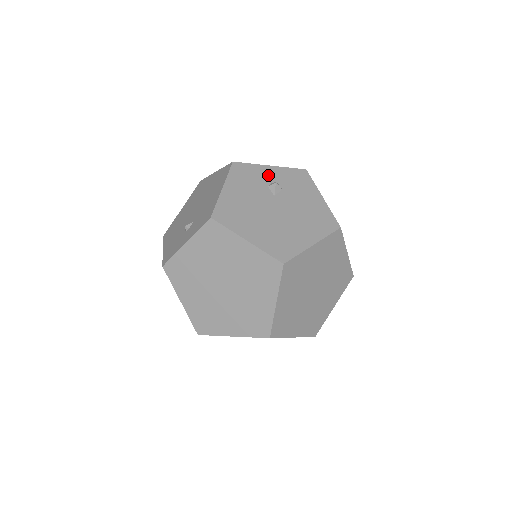
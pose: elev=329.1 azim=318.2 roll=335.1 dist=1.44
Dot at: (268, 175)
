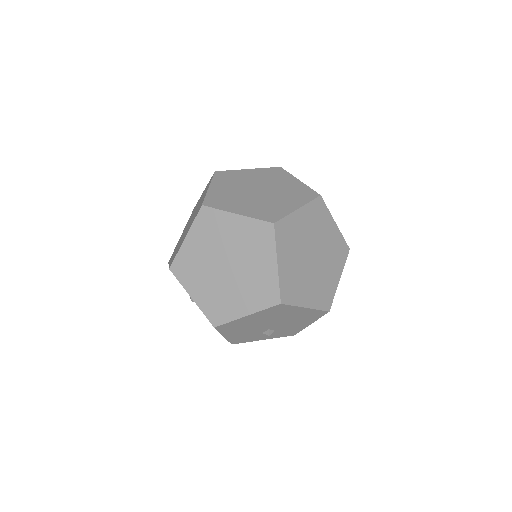
Dot at: occluded
